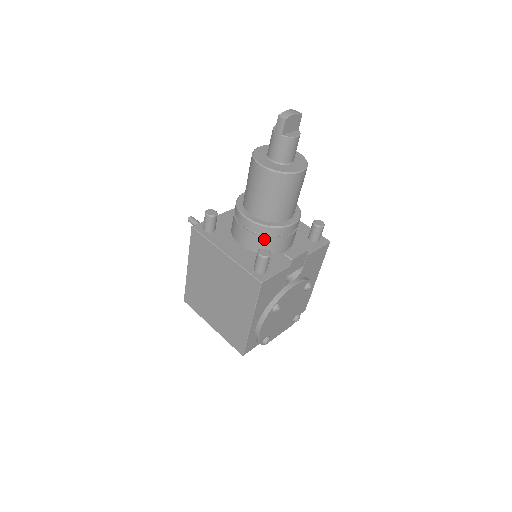
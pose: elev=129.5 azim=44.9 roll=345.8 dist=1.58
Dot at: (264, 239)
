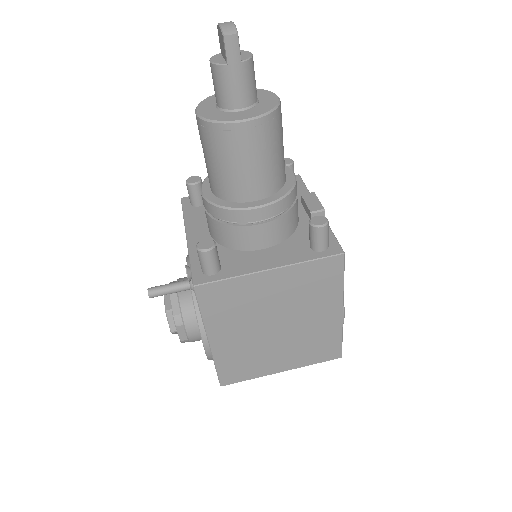
Dot at: (288, 214)
